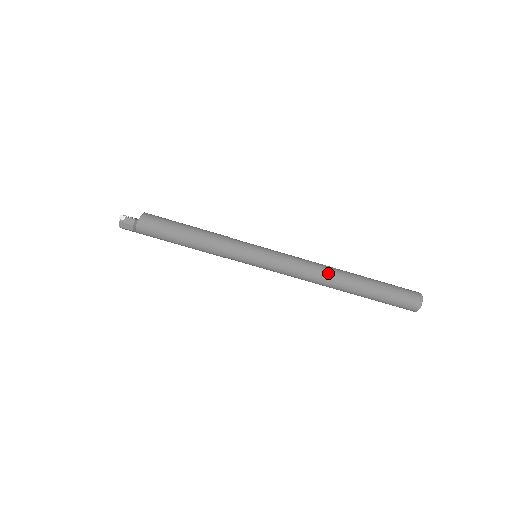
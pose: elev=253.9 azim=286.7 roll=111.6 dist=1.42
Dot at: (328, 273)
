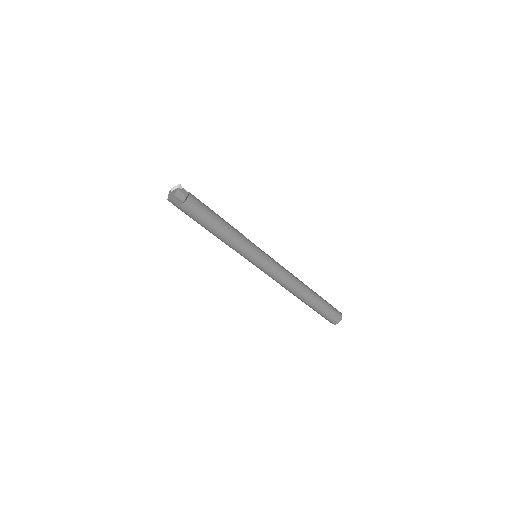
Dot at: (299, 281)
